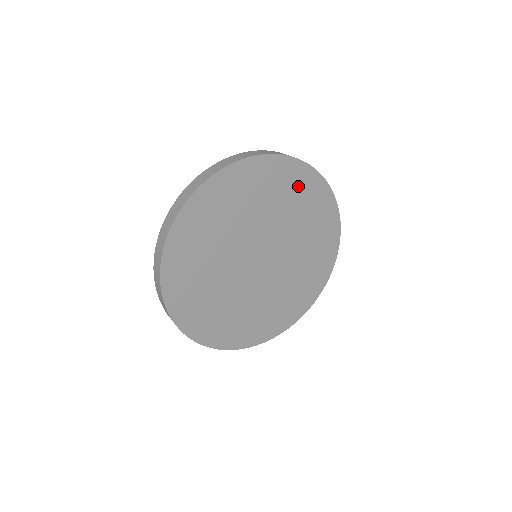
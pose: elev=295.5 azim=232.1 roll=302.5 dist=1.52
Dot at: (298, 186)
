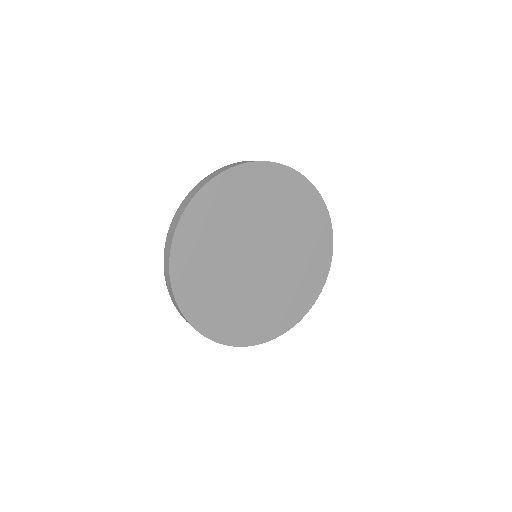
Dot at: (223, 198)
